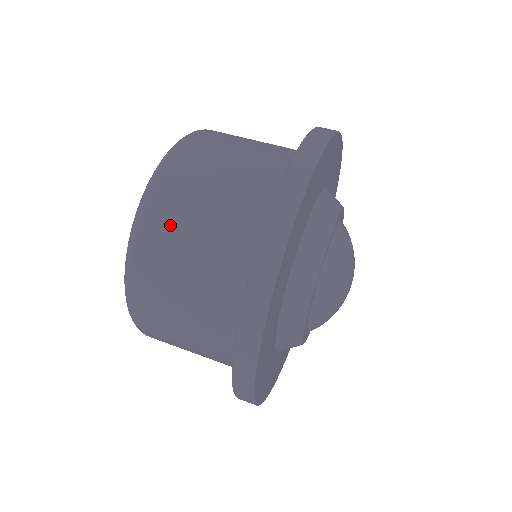
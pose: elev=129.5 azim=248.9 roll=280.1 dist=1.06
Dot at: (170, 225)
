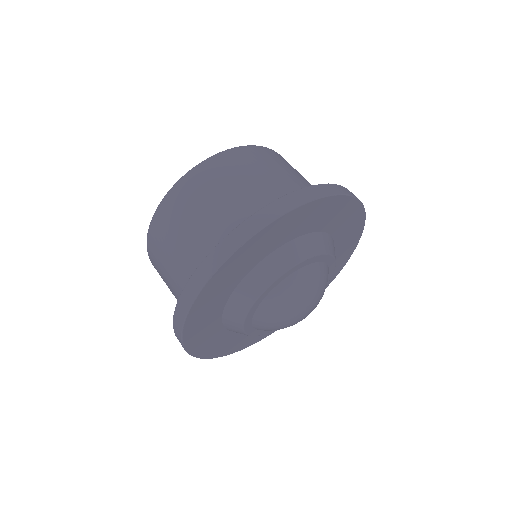
Dot at: (174, 219)
